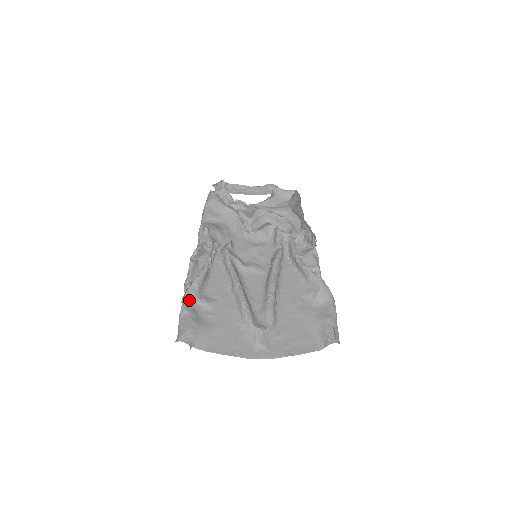
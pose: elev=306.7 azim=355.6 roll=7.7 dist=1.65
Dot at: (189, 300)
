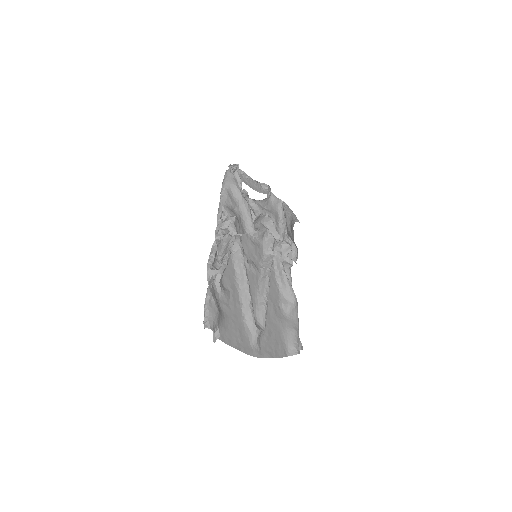
Dot at: (212, 286)
